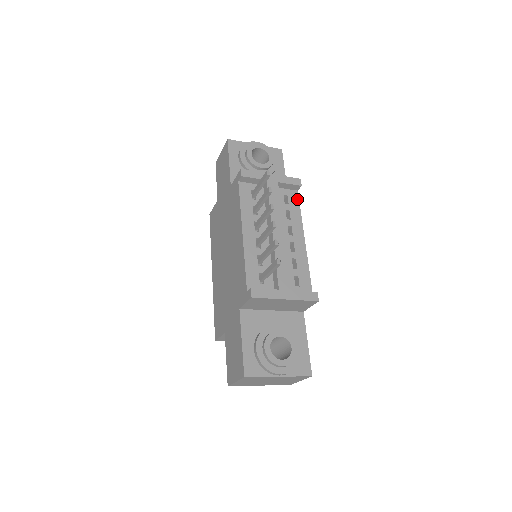
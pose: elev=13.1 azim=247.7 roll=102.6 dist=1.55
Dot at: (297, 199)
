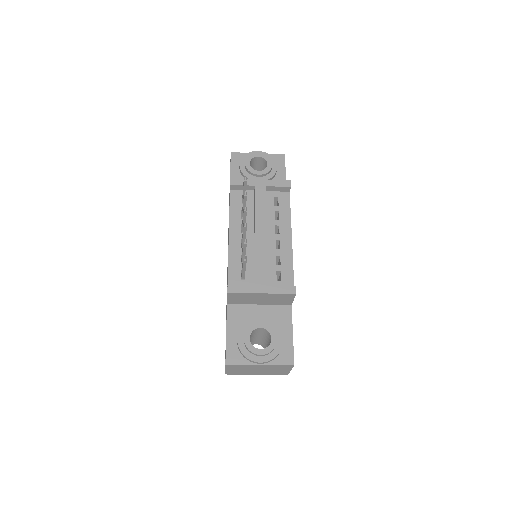
Dot at: (288, 200)
